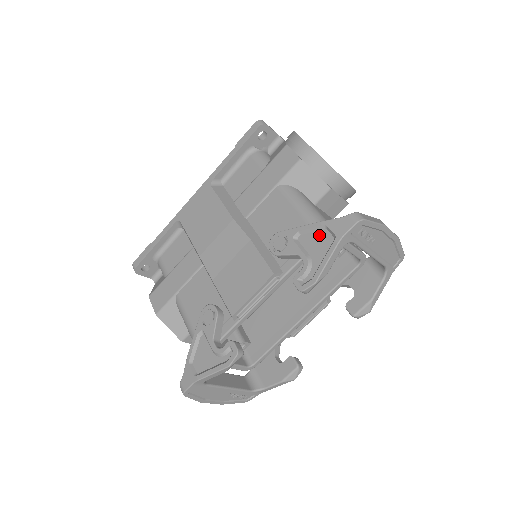
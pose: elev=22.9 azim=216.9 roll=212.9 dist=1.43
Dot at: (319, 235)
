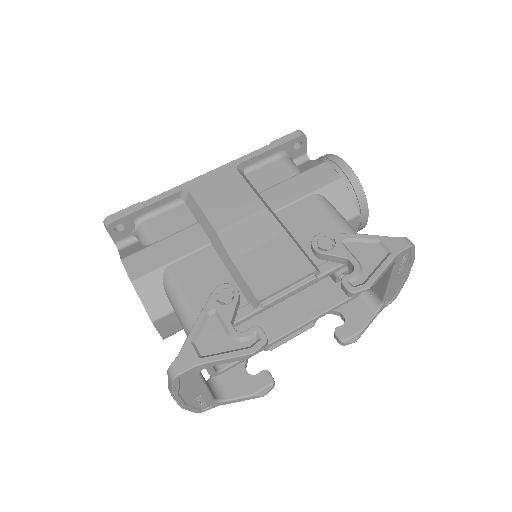
Dot at: (370, 247)
